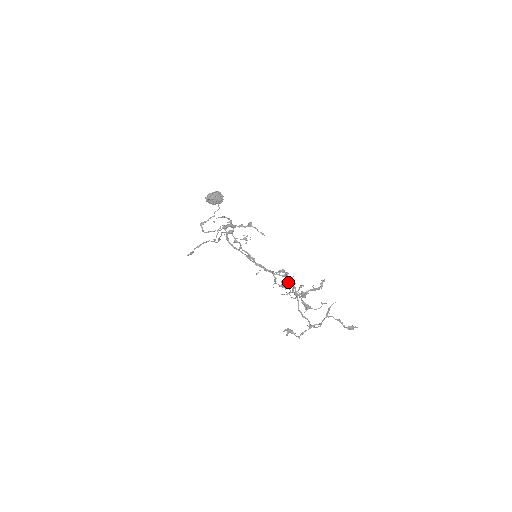
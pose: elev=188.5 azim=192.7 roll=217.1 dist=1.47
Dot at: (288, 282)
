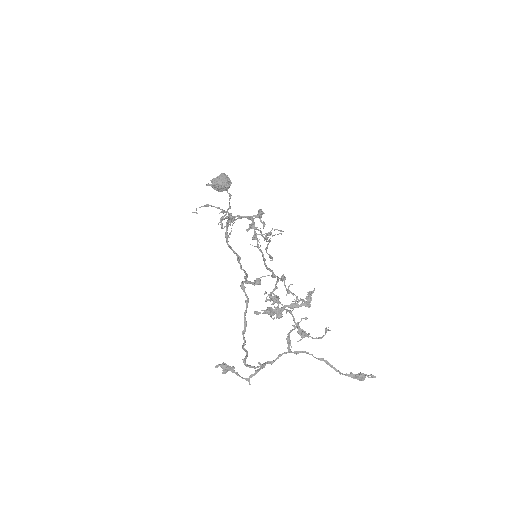
Dot at: (272, 293)
